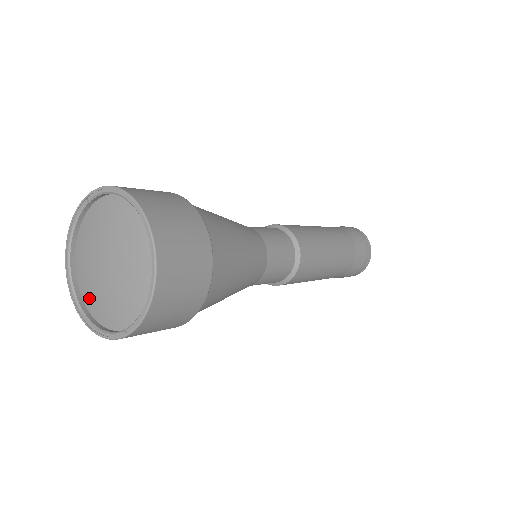
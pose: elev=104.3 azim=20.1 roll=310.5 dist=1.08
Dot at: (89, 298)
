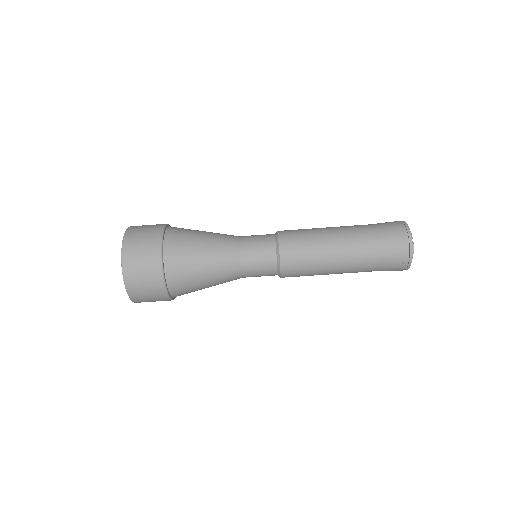
Dot at: occluded
